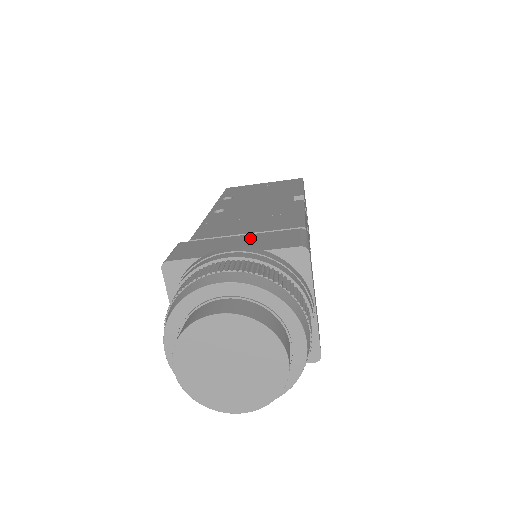
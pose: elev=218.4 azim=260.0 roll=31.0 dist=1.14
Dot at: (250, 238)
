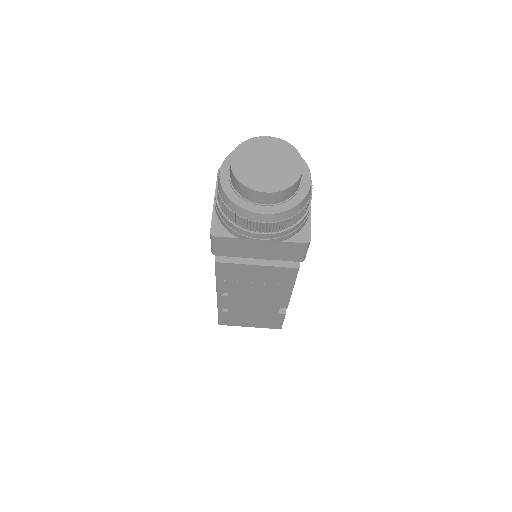
Dot at: occluded
